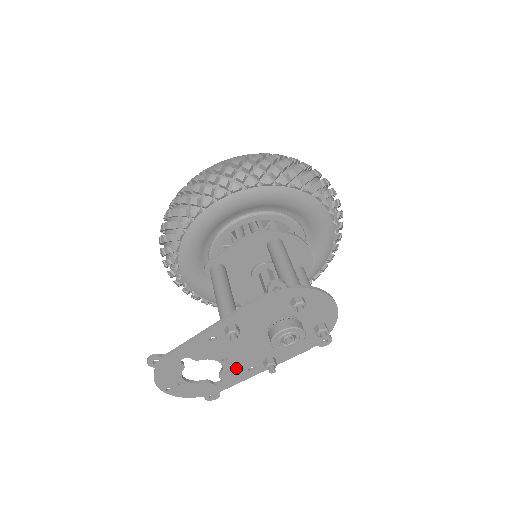
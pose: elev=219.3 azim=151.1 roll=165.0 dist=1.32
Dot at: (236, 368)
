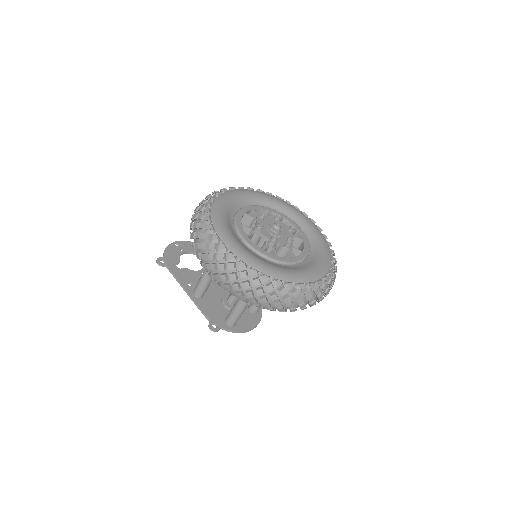
Dot at: occluded
